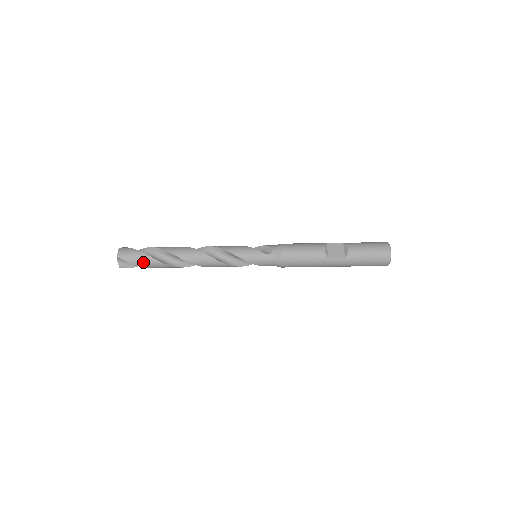
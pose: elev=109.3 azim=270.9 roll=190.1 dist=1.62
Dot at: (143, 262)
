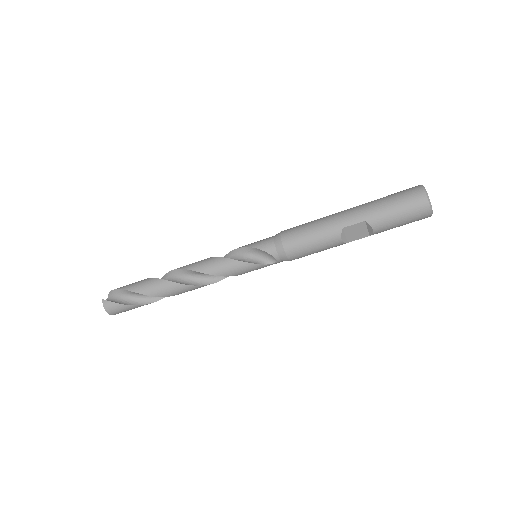
Dot at: occluded
